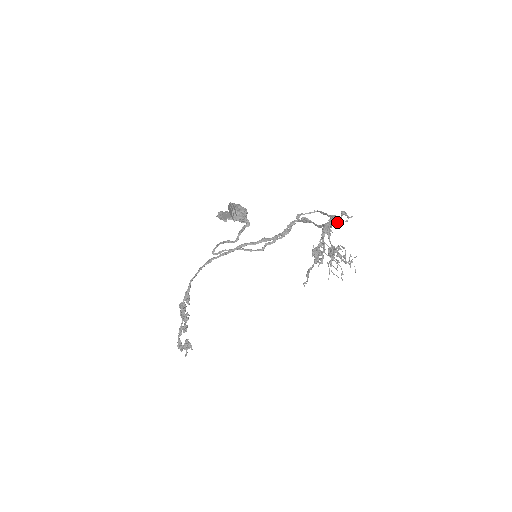
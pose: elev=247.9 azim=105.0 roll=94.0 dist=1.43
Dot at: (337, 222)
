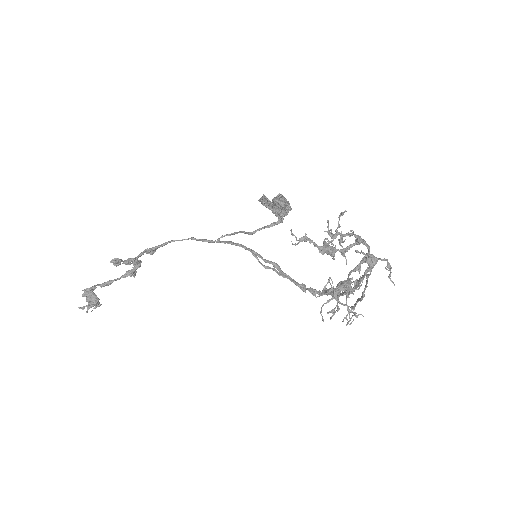
Dot at: (375, 263)
